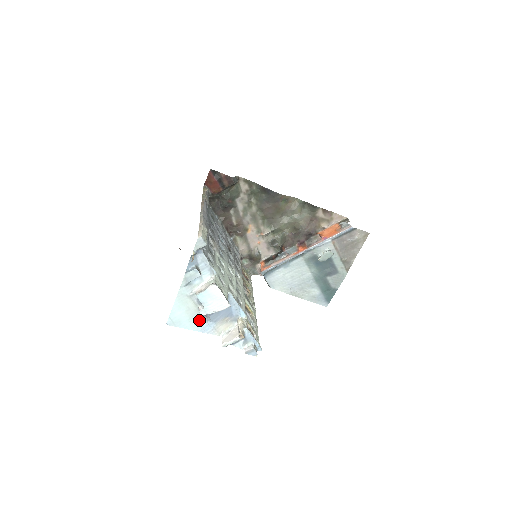
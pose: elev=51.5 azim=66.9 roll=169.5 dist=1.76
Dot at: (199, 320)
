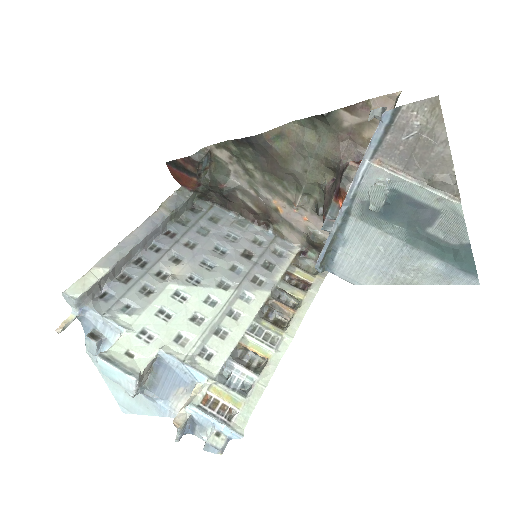
Dot at: (147, 401)
